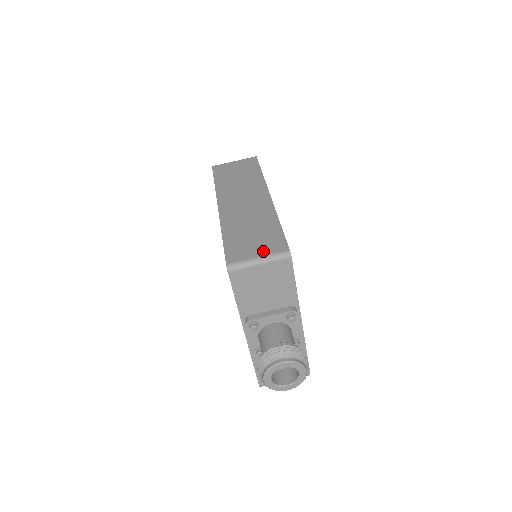
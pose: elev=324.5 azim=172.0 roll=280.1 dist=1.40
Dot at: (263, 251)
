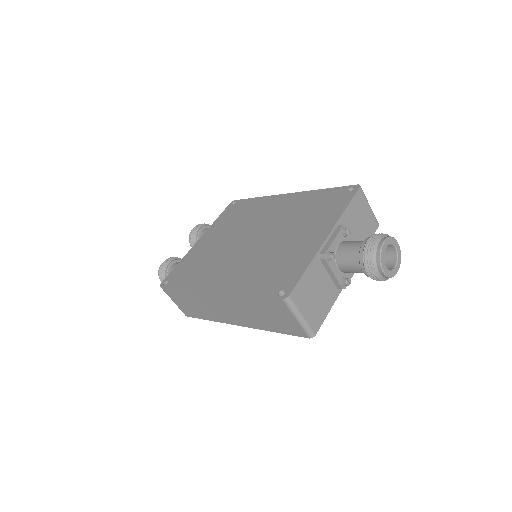
Dot at: occluded
